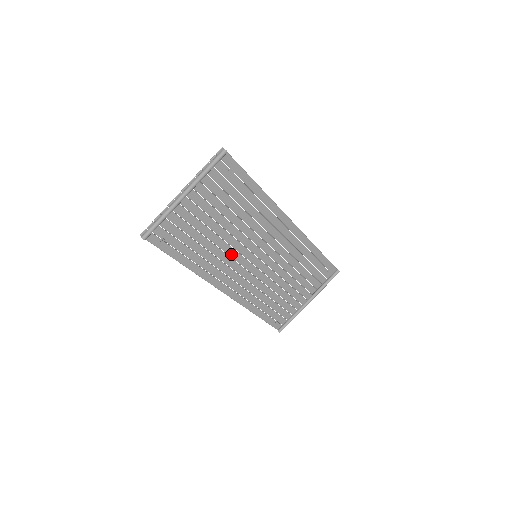
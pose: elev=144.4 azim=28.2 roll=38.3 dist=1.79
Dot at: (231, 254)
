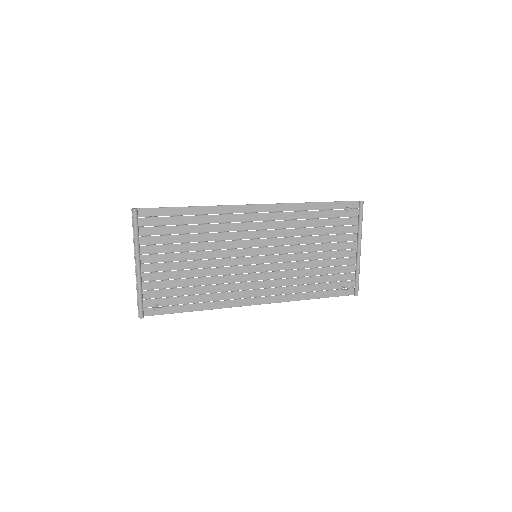
Dot at: (230, 272)
